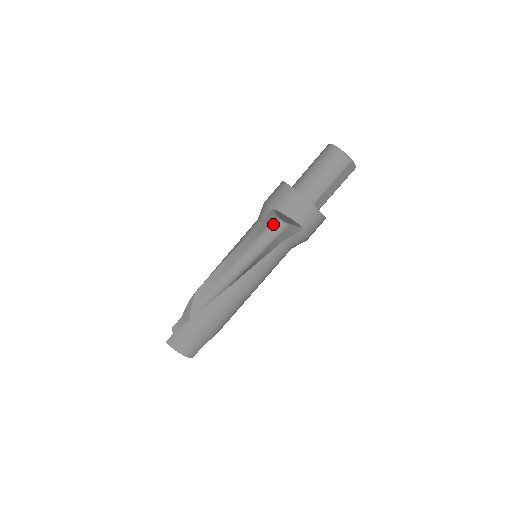
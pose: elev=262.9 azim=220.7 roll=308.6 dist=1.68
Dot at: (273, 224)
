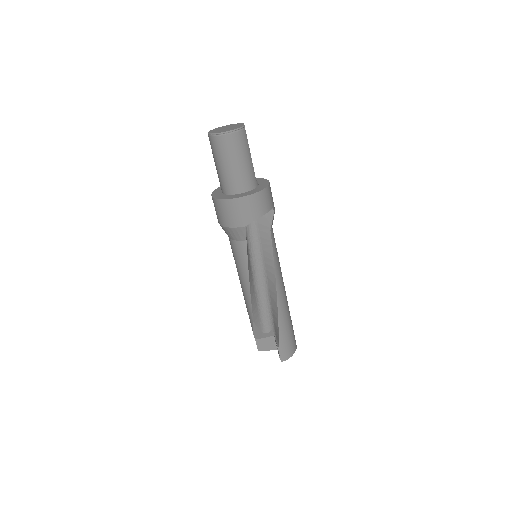
Dot at: occluded
